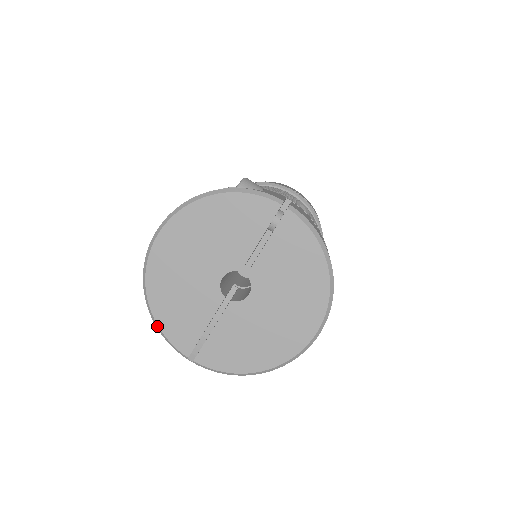
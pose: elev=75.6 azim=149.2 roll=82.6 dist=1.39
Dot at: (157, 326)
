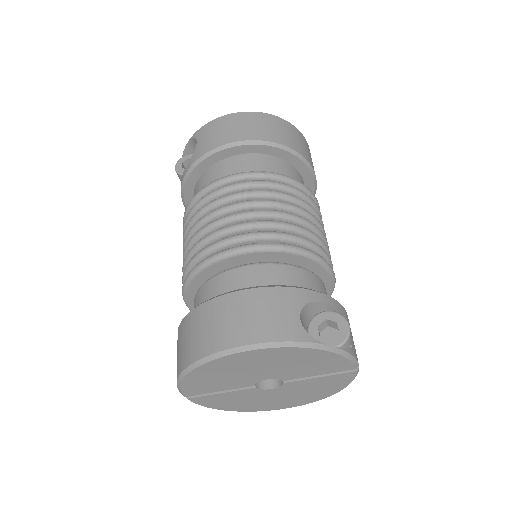
Dot at: (180, 381)
